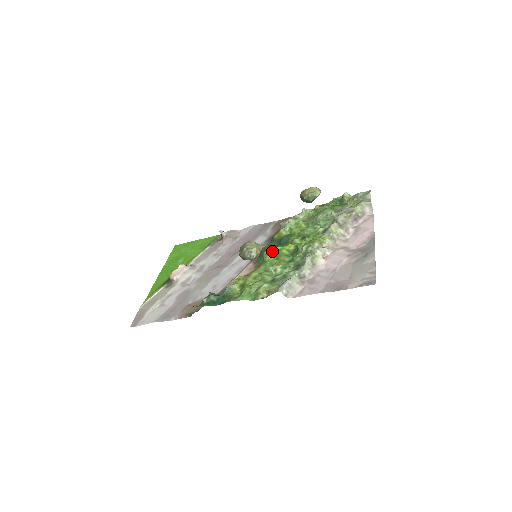
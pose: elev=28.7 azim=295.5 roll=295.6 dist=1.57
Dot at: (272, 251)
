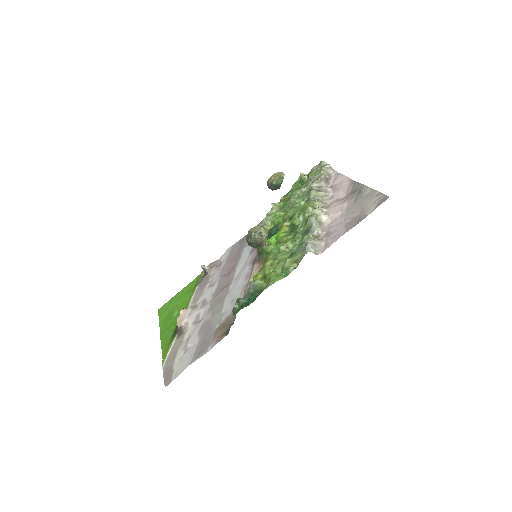
Dot at: (270, 241)
